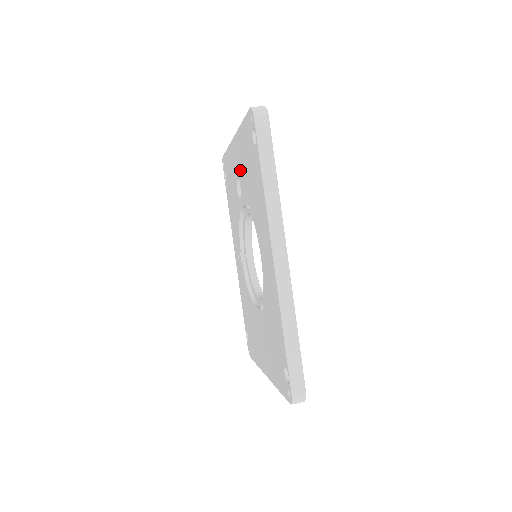
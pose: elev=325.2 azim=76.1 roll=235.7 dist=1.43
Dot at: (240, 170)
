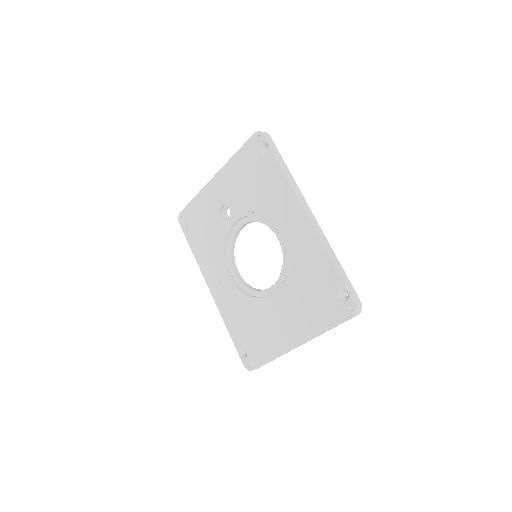
Dot at: (230, 194)
